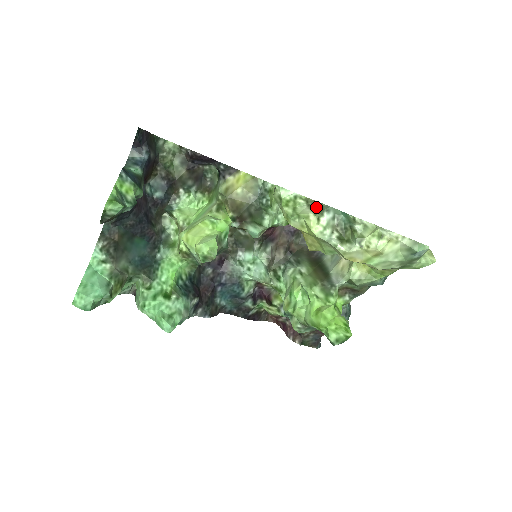
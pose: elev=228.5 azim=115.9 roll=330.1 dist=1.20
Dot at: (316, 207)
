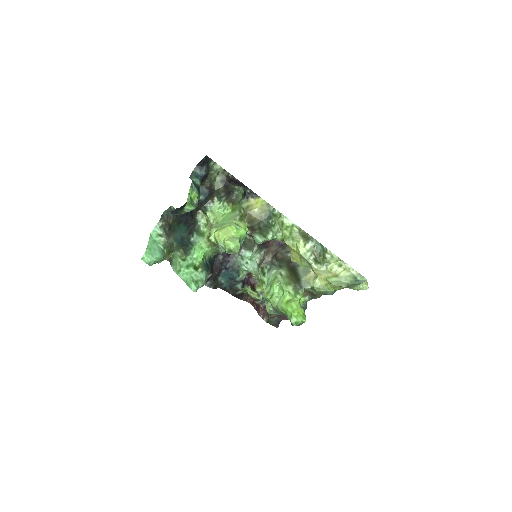
Dot at: (305, 236)
